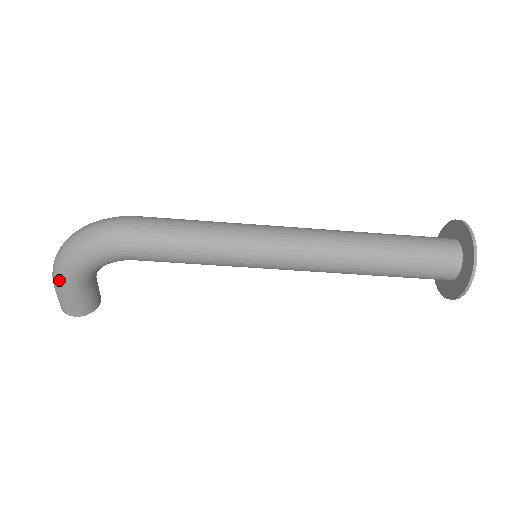
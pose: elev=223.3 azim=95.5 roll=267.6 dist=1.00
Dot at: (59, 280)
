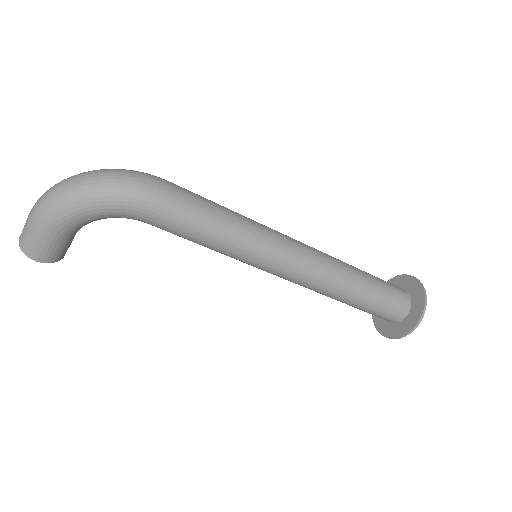
Dot at: (48, 217)
